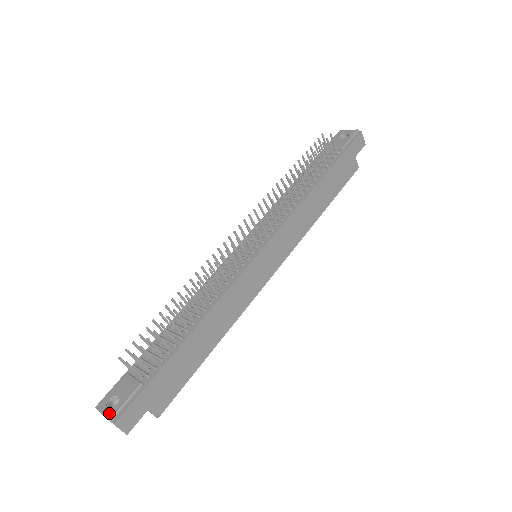
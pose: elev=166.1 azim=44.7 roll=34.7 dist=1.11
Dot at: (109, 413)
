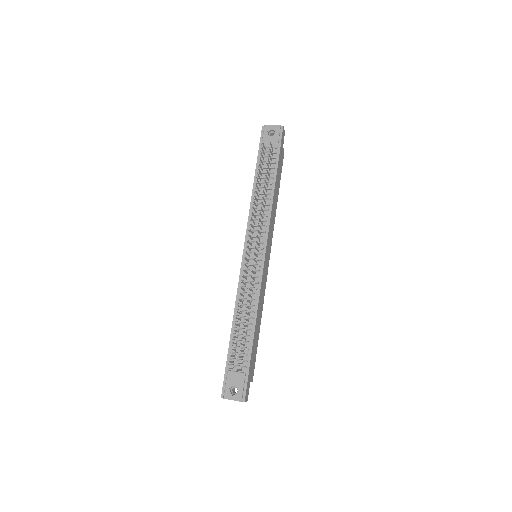
Dot at: (237, 398)
